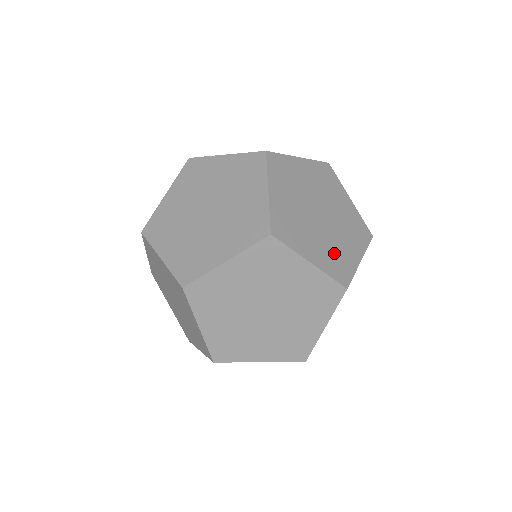
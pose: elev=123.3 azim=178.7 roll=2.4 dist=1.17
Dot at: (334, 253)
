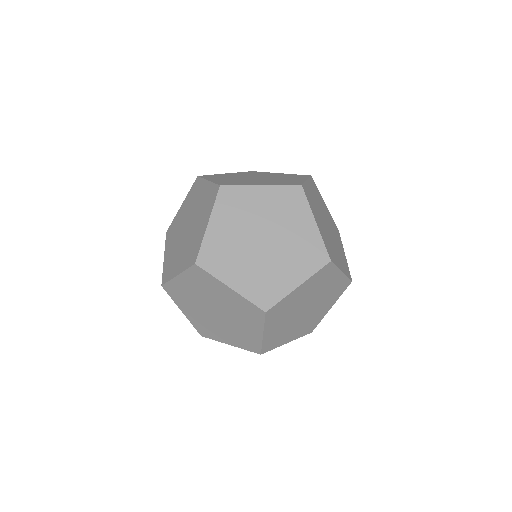
Dot at: (279, 182)
